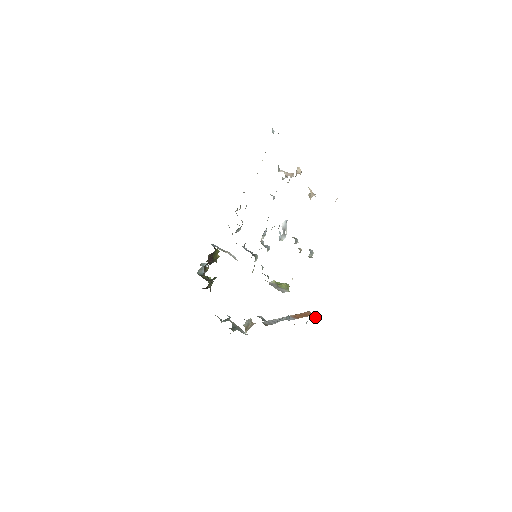
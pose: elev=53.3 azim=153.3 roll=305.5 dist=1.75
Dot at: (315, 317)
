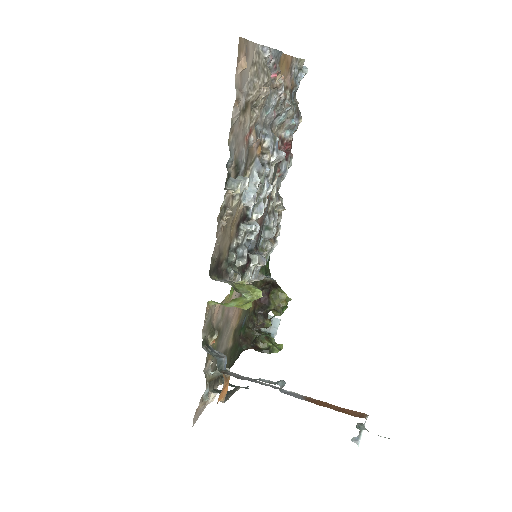
Dot at: occluded
